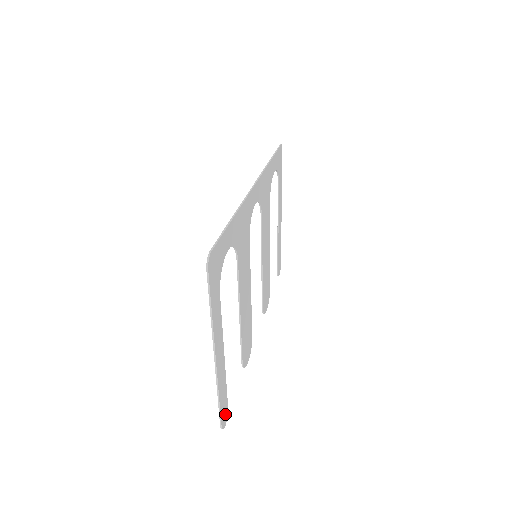
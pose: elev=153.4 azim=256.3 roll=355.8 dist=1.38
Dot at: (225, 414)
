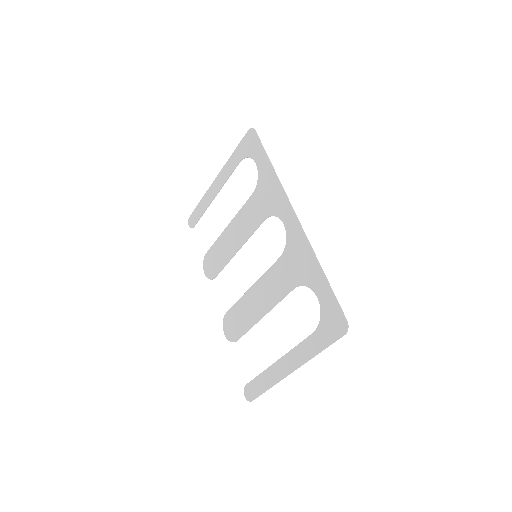
Dot at: (250, 390)
